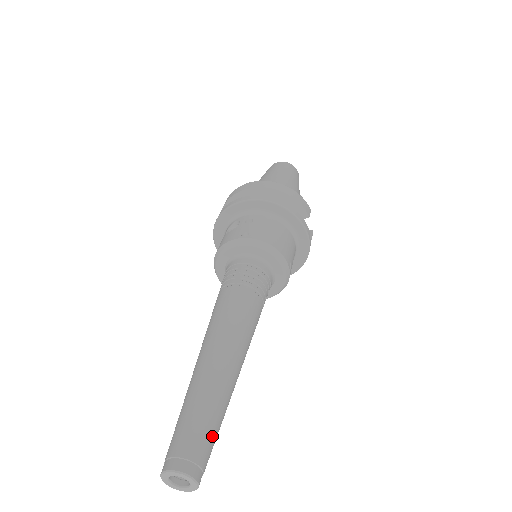
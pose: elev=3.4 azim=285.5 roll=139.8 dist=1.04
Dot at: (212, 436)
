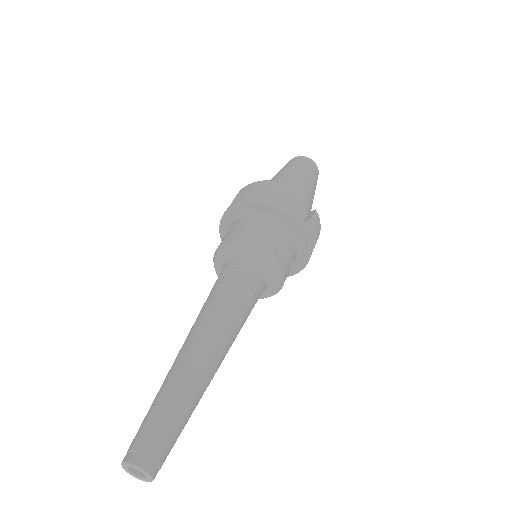
Dot at: (165, 428)
